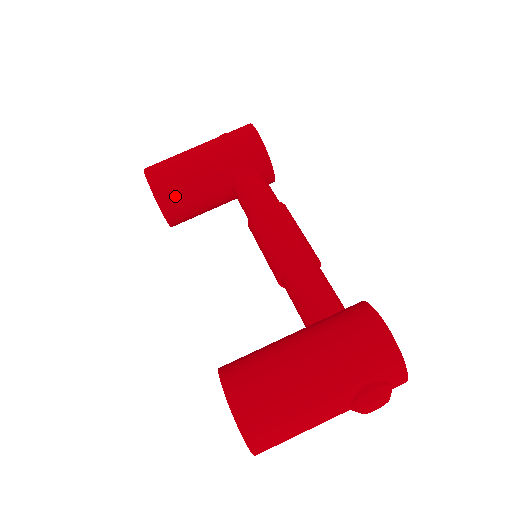
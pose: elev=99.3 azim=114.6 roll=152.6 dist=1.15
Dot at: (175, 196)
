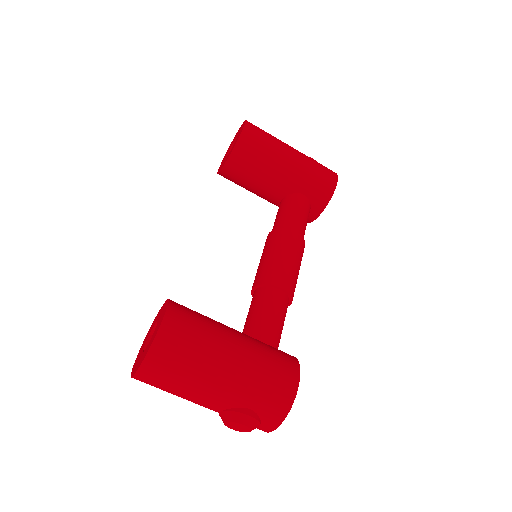
Dot at: (247, 160)
